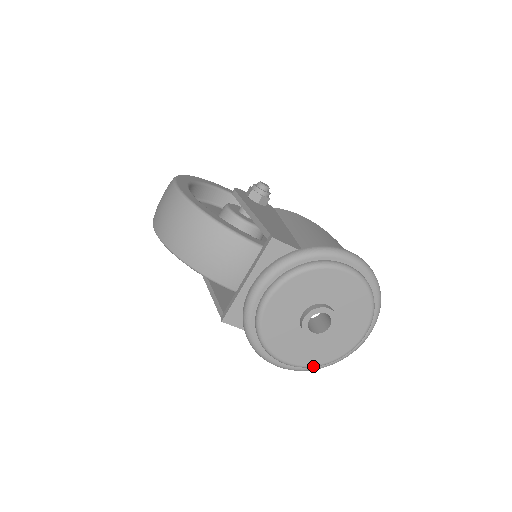
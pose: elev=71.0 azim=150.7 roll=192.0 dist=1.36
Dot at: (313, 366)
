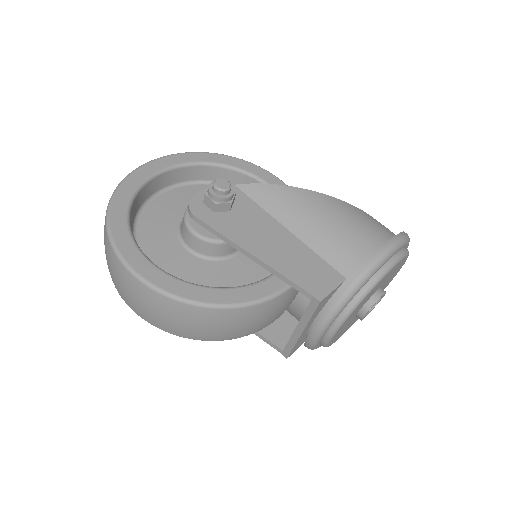
Dot at: occluded
